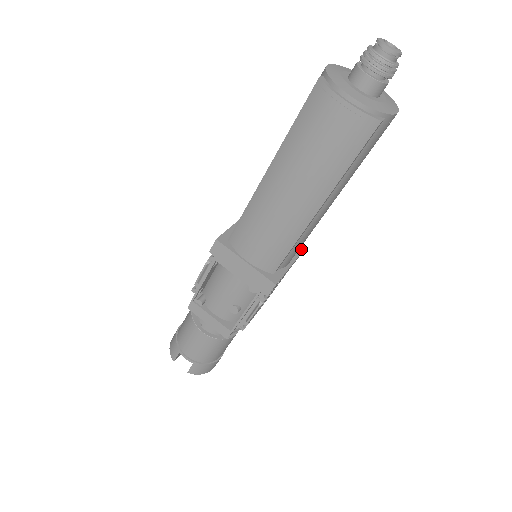
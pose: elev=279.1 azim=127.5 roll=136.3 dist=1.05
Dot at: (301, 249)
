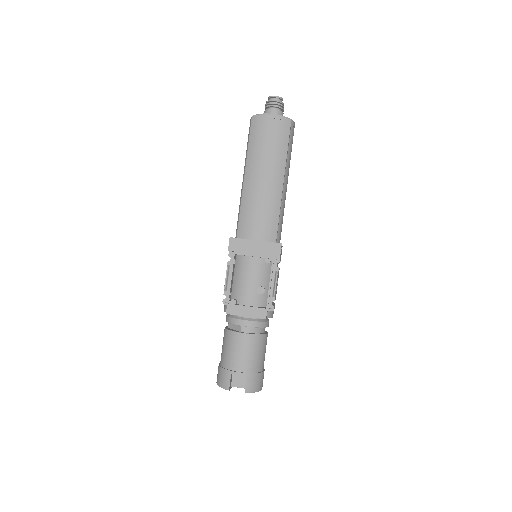
Dot at: occluded
